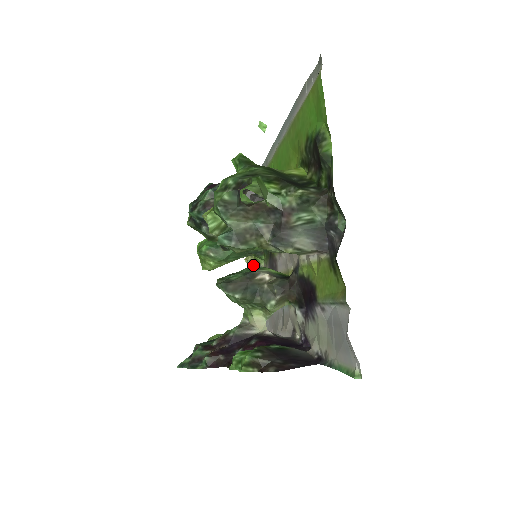
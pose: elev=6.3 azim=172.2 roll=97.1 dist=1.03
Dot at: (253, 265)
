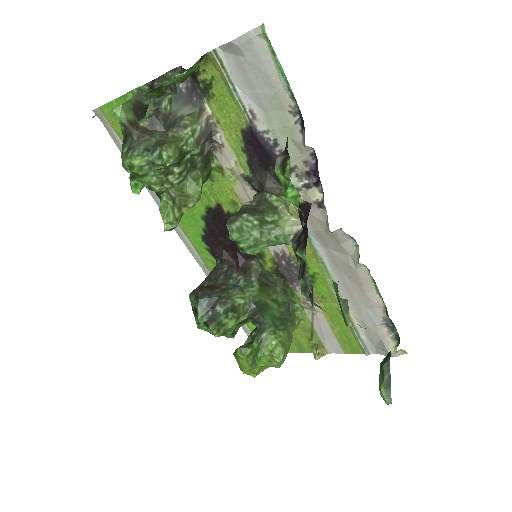
Dot at: (323, 350)
